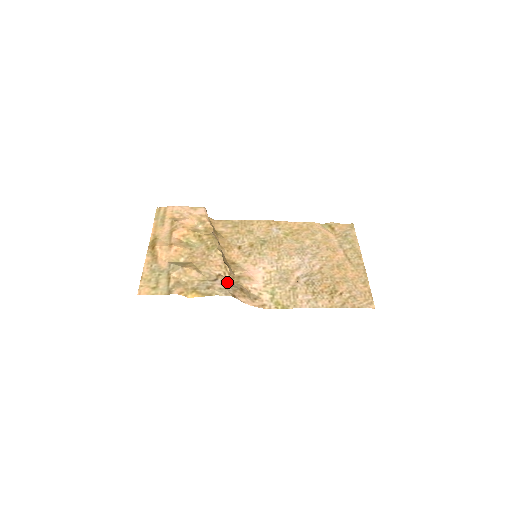
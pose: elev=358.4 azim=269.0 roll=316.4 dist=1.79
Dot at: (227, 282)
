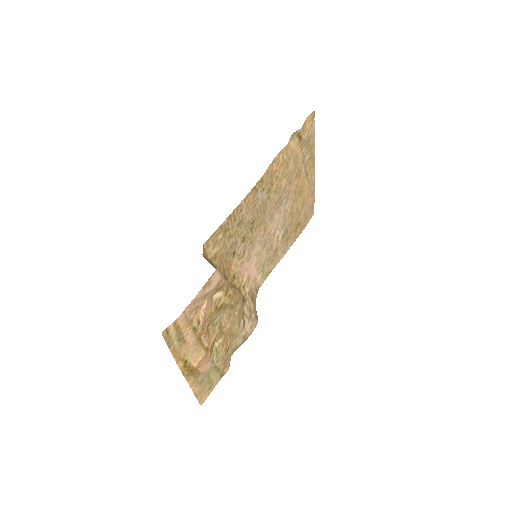
Dot at: (246, 310)
